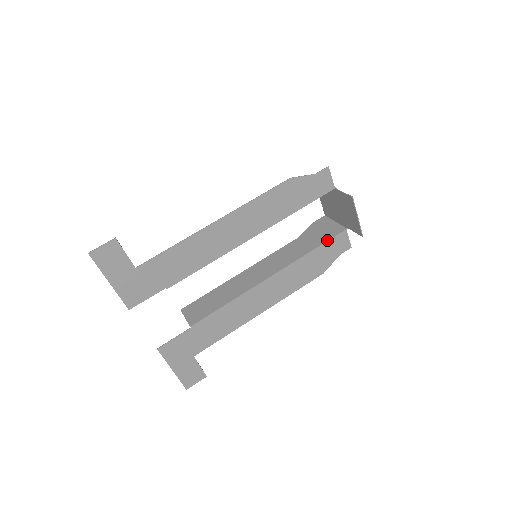
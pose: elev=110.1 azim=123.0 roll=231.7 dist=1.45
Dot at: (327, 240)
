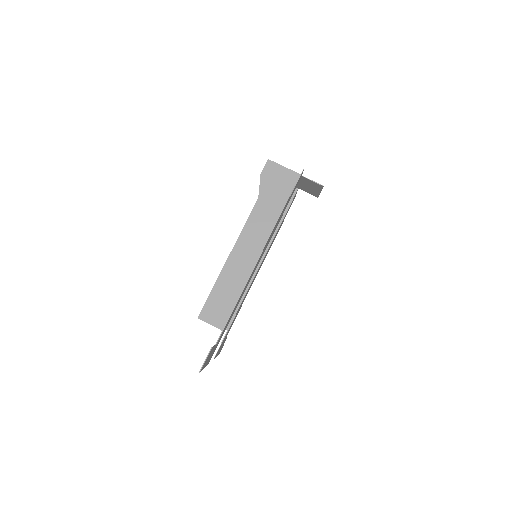
Dot at: (289, 206)
